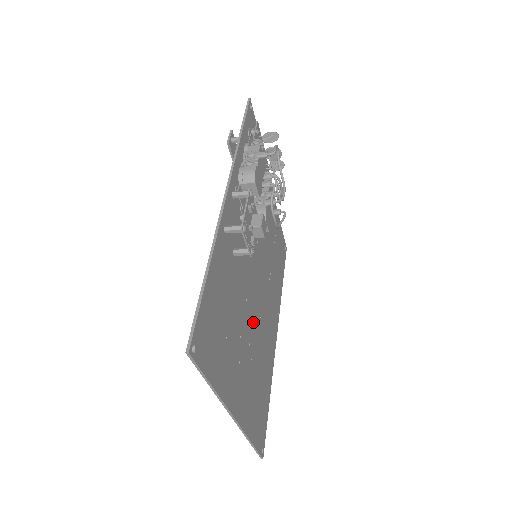
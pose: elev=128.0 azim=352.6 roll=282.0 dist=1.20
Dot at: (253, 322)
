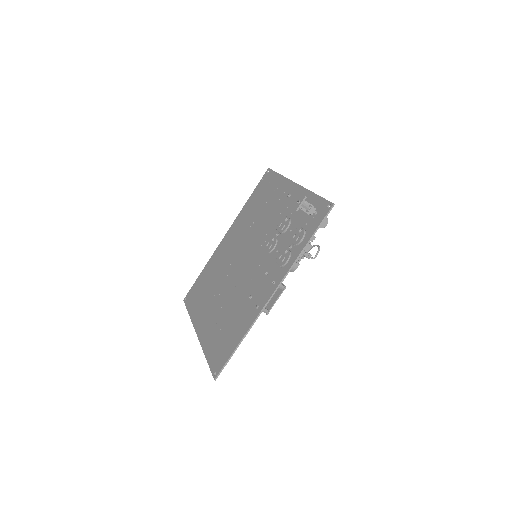
Dot at: (229, 281)
